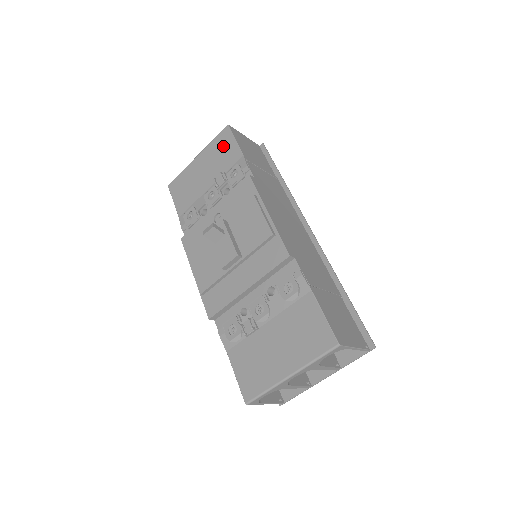
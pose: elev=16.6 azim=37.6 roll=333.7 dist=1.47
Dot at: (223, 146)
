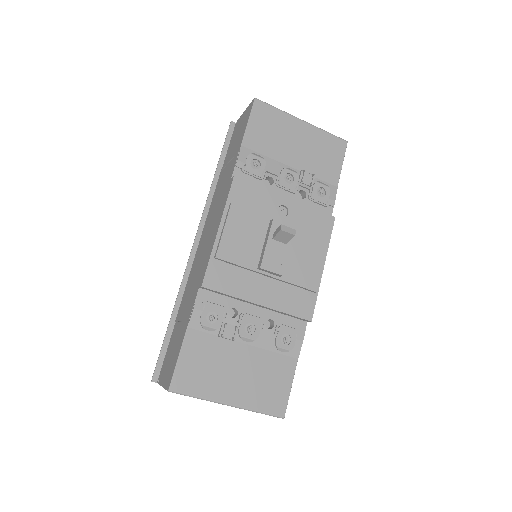
Dot at: (331, 152)
